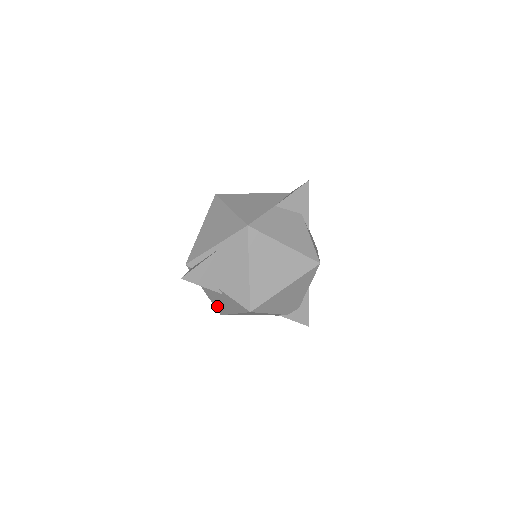
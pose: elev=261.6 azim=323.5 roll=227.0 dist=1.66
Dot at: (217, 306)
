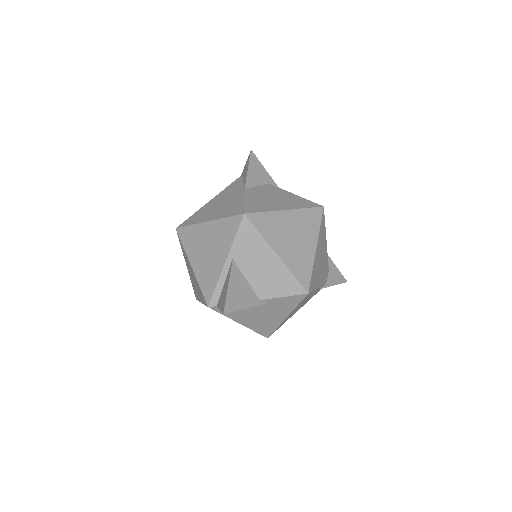
Dot at: (261, 329)
